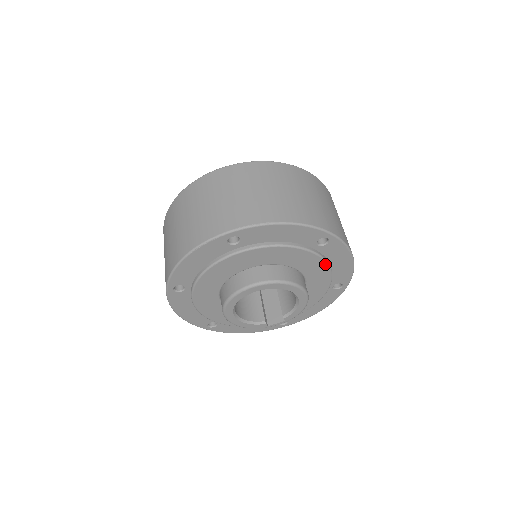
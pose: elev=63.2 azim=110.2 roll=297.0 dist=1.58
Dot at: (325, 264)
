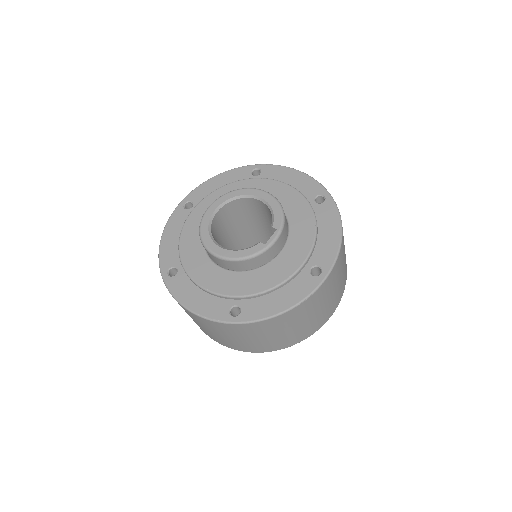
Dot at: (274, 182)
